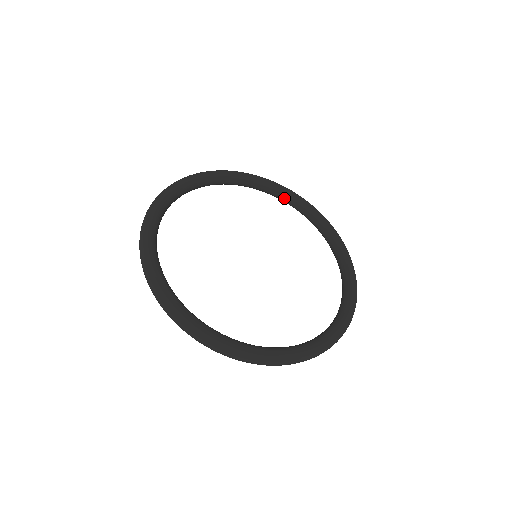
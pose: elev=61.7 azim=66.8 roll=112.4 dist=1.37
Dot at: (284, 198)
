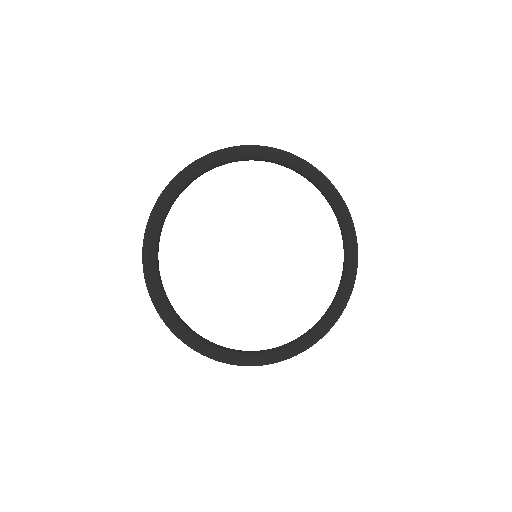
Dot at: (289, 168)
